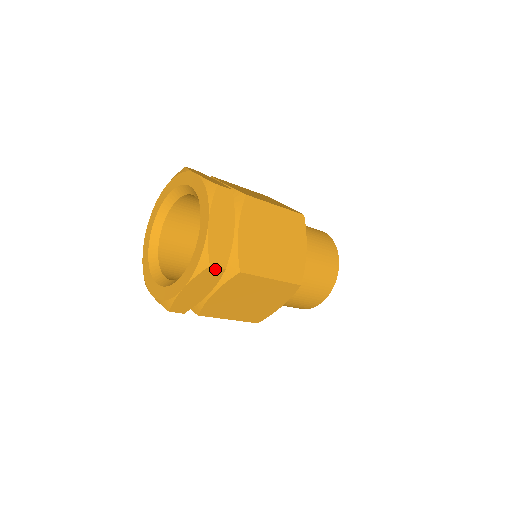
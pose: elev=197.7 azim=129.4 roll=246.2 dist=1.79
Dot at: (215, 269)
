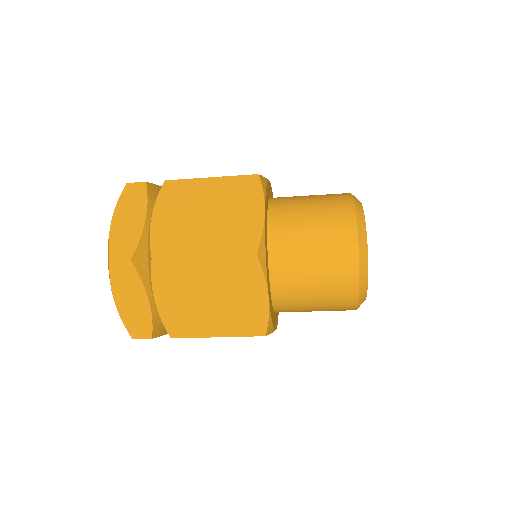
Dot at: (143, 338)
